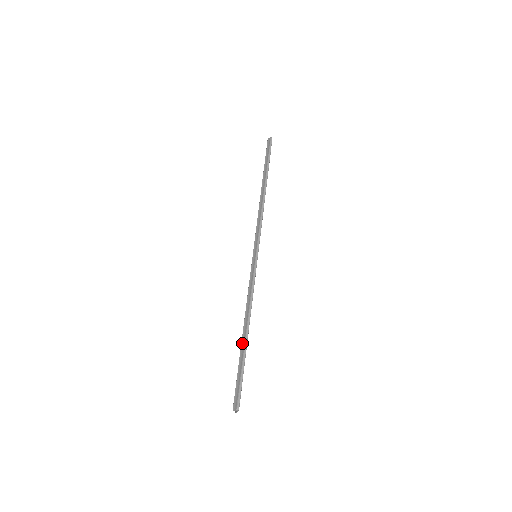
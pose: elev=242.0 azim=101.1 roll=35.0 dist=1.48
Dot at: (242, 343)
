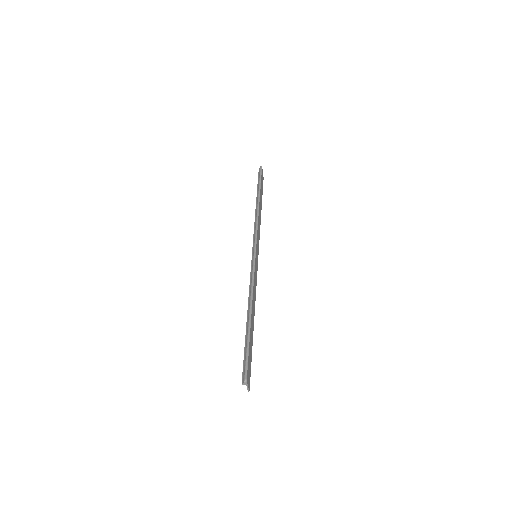
Dot at: (246, 325)
